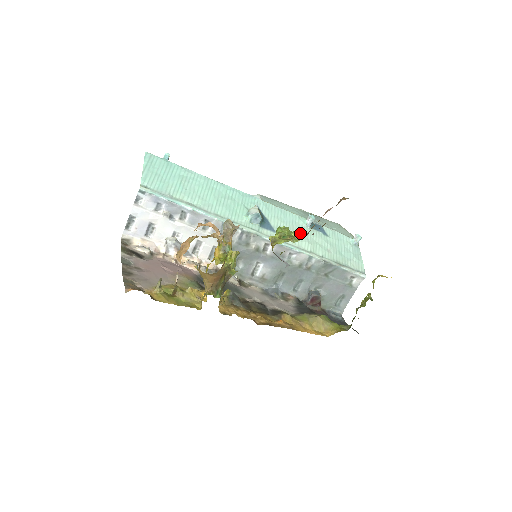
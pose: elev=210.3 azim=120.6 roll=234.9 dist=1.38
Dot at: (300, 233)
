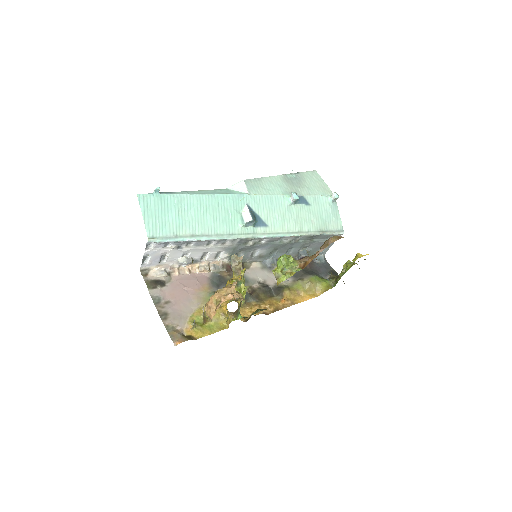
Dot at: (287, 216)
